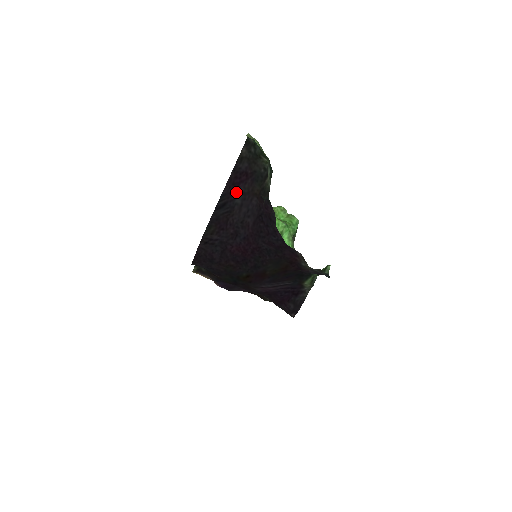
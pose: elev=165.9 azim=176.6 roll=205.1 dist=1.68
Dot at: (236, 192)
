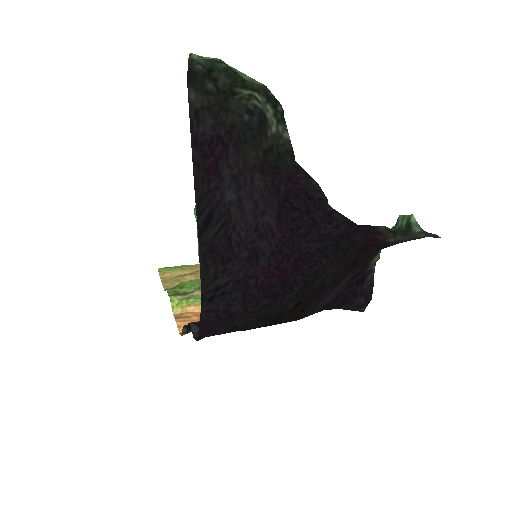
Dot at: (218, 183)
